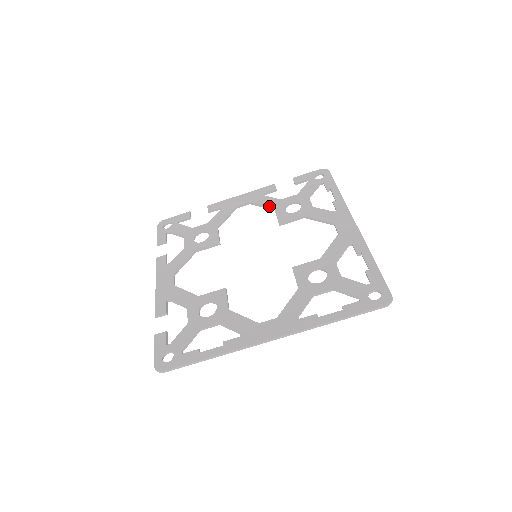
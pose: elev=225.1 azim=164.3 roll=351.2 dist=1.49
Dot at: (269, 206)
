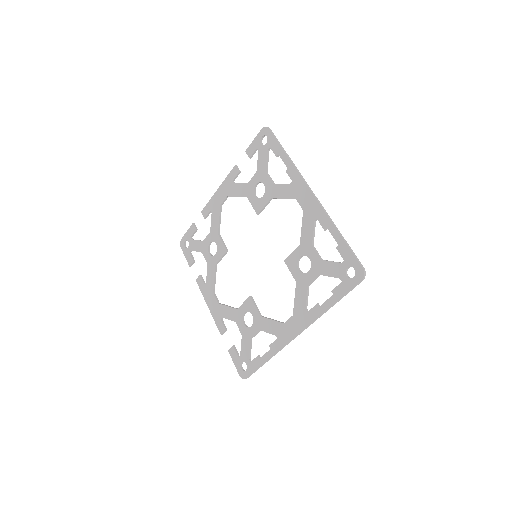
Dot at: (242, 196)
